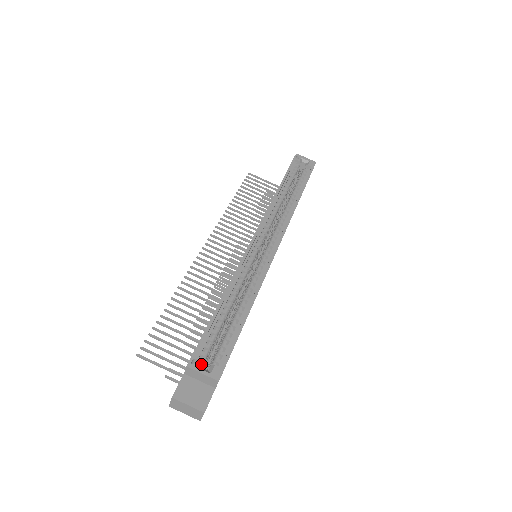
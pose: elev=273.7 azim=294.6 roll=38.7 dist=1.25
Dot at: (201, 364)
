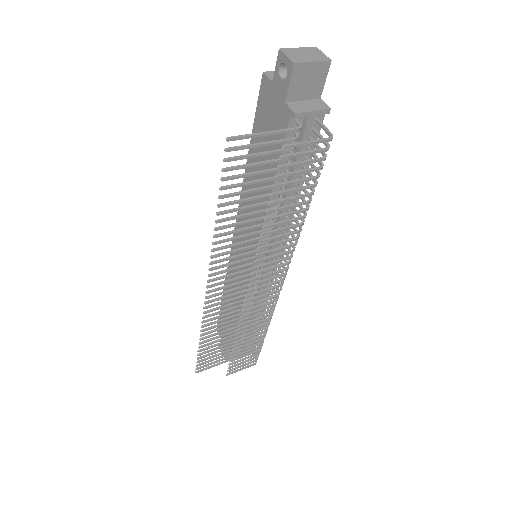
Dot at: occluded
